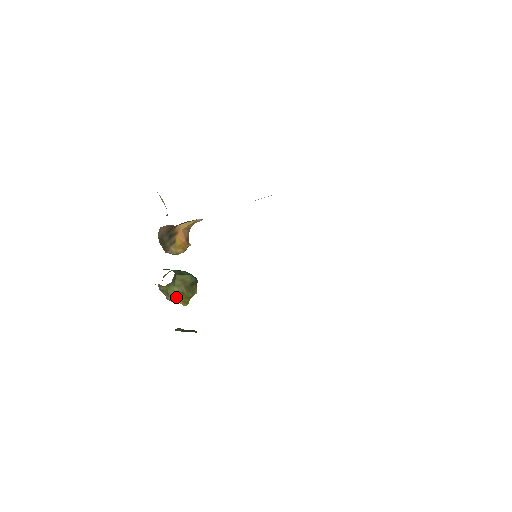
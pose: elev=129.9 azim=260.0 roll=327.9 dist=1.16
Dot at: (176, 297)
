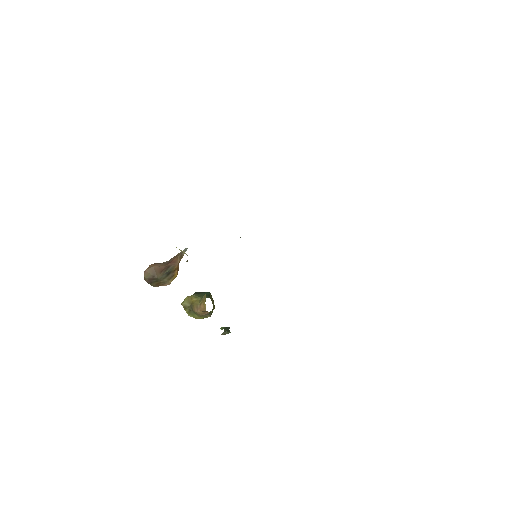
Dot at: occluded
